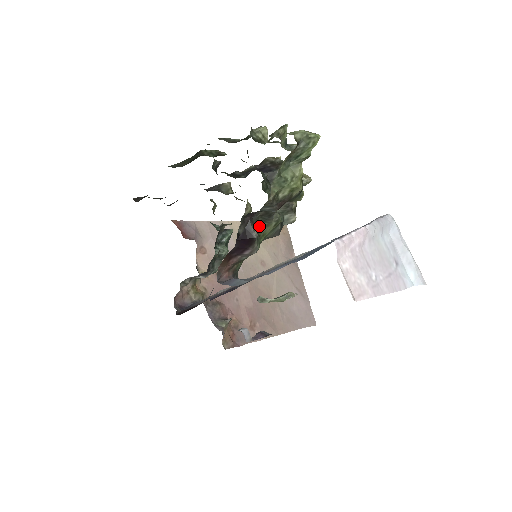
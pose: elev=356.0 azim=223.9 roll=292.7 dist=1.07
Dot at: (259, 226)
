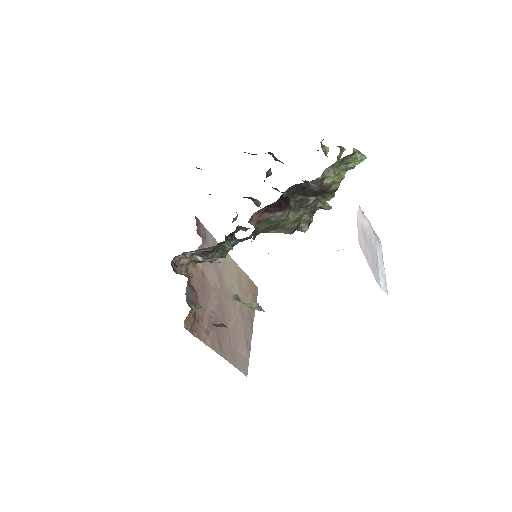
Dot at: occluded
